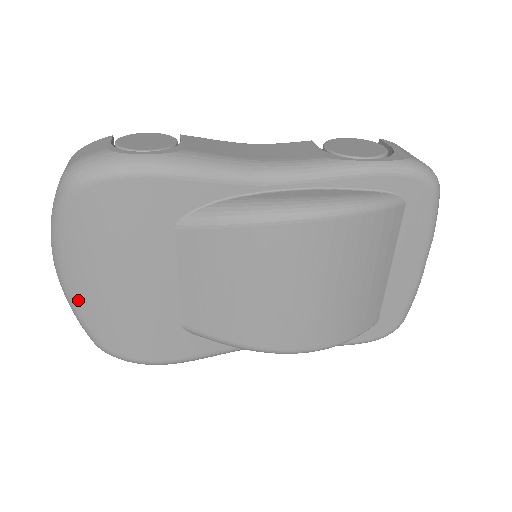
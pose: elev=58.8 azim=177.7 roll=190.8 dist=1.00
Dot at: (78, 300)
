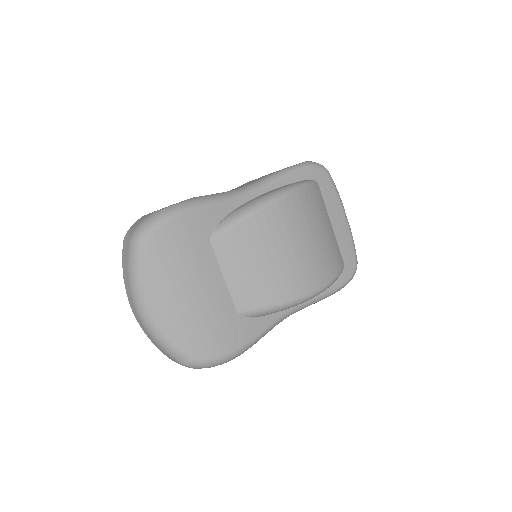
Dot at: (165, 327)
